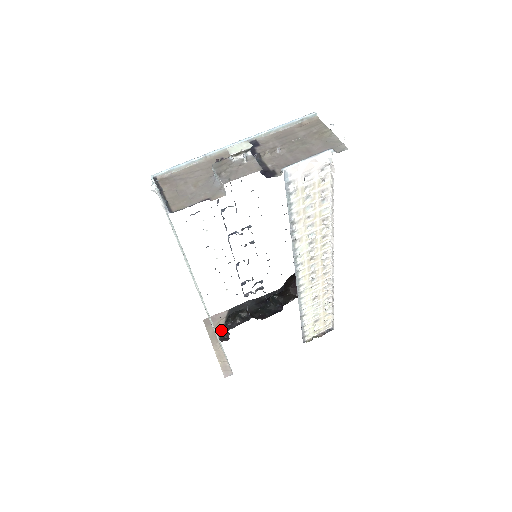
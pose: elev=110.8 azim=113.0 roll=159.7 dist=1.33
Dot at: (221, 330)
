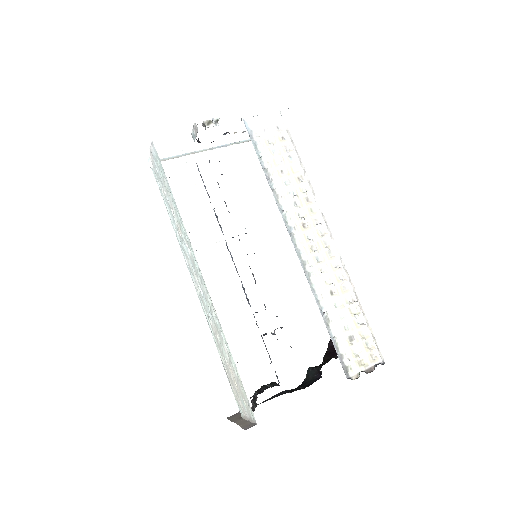
Dot at: occluded
